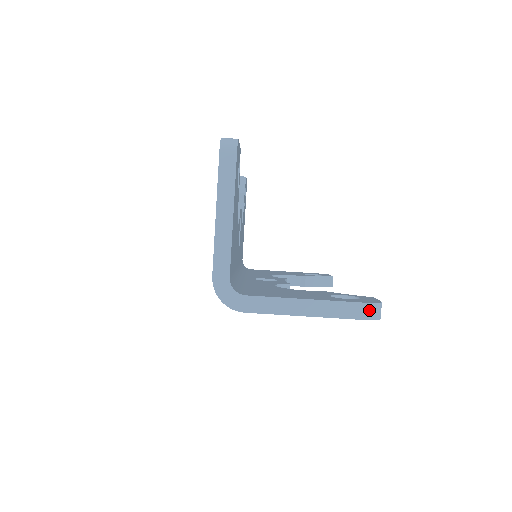
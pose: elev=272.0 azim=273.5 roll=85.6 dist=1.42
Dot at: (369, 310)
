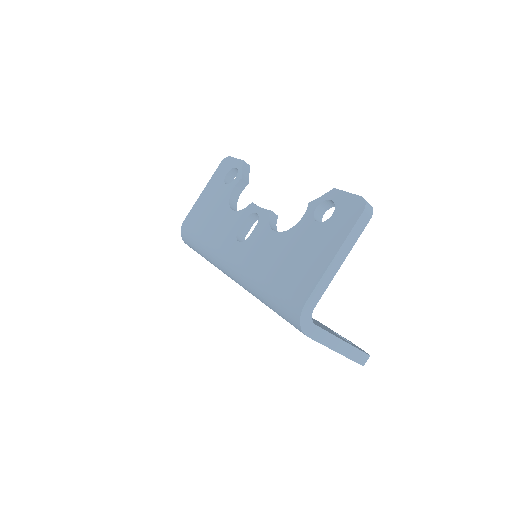
Dot at: (366, 359)
